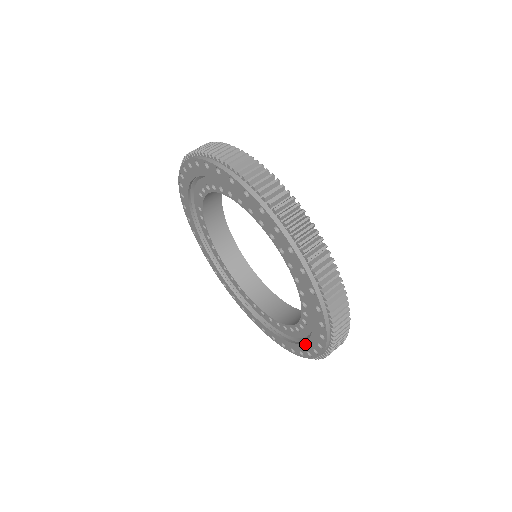
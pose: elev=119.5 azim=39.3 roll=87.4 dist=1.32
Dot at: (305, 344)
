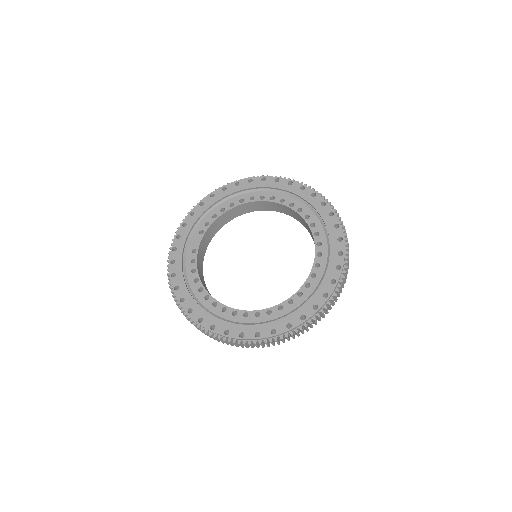
Dot at: (327, 273)
